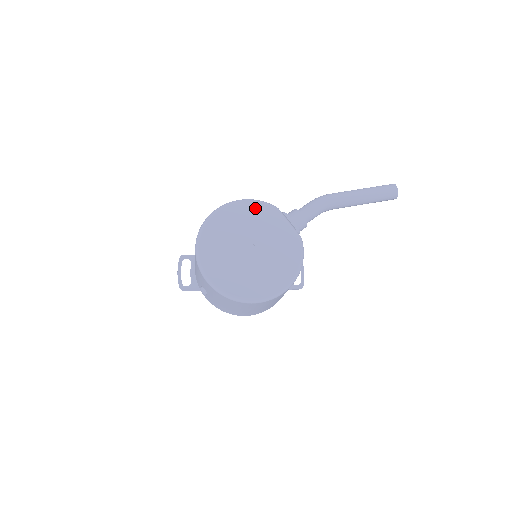
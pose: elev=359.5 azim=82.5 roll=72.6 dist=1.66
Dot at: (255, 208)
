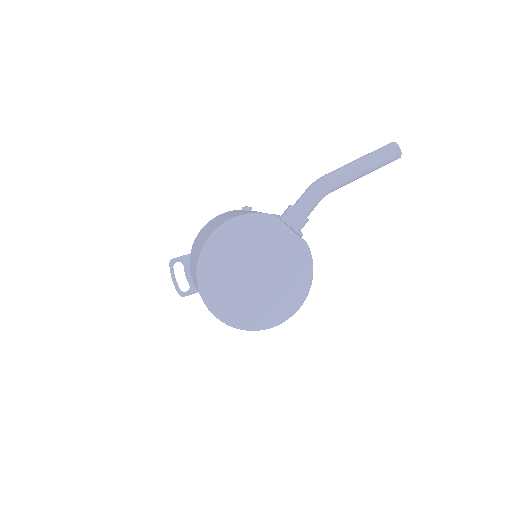
Dot at: (251, 225)
